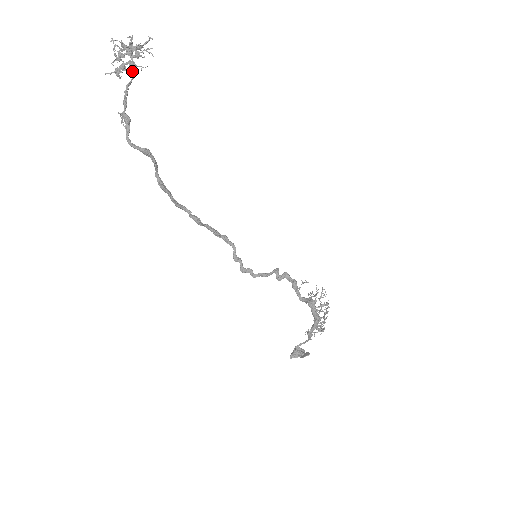
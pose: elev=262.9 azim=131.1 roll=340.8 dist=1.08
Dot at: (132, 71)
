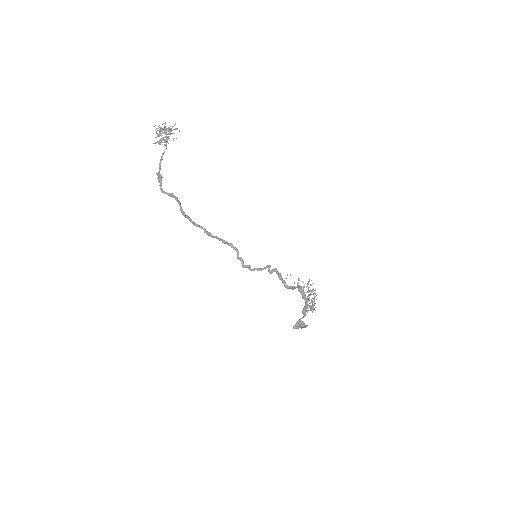
Dot at: (166, 144)
